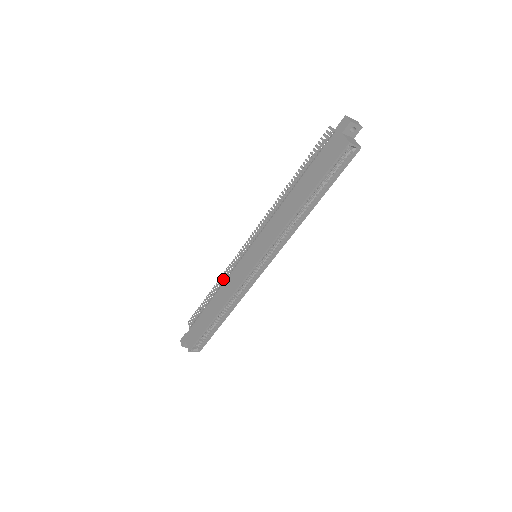
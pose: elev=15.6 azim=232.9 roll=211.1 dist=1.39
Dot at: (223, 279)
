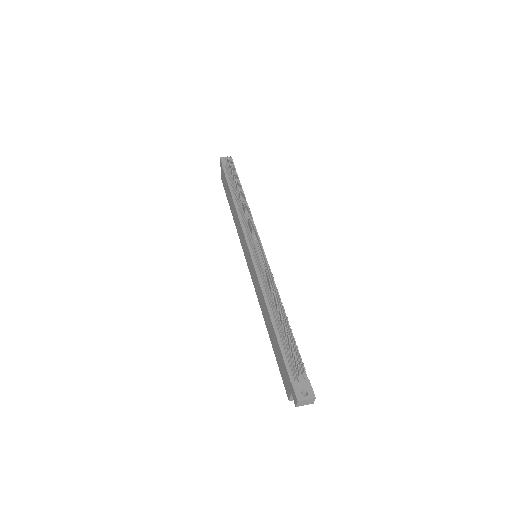
Dot at: (243, 206)
